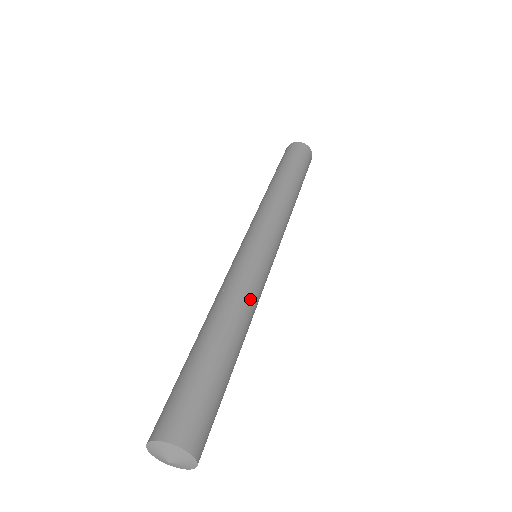
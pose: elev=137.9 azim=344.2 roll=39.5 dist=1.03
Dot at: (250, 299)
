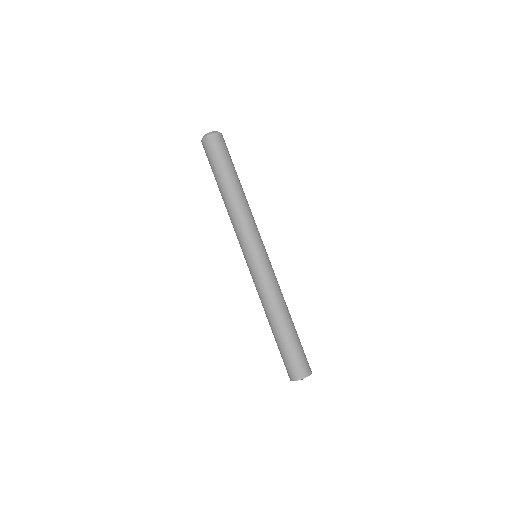
Dot at: (276, 293)
